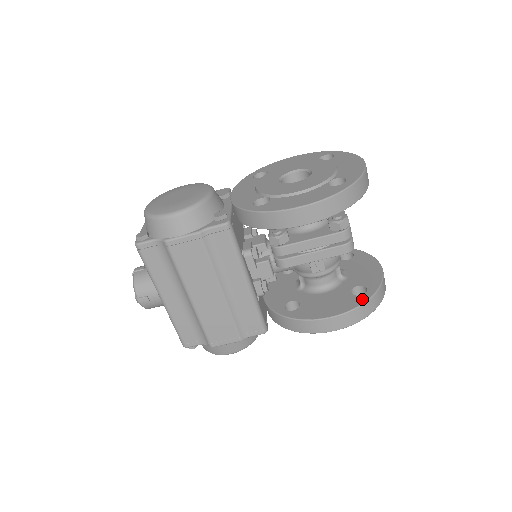
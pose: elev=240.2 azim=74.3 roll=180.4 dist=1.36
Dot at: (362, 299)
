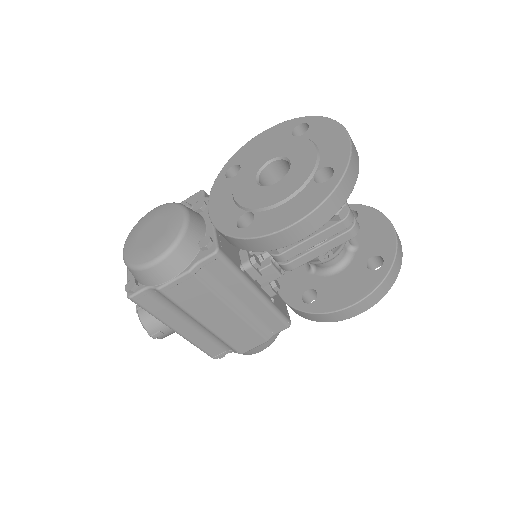
Dot at: (381, 274)
